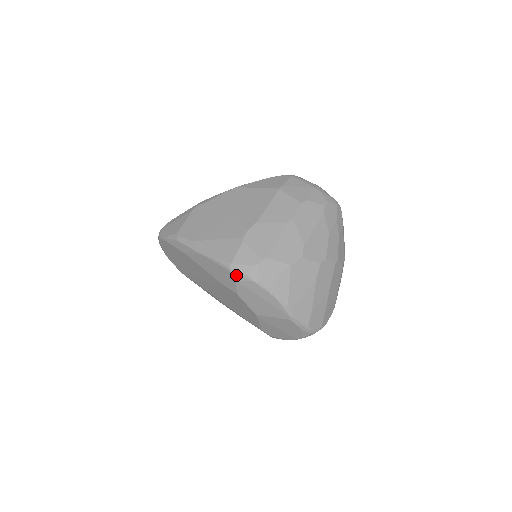
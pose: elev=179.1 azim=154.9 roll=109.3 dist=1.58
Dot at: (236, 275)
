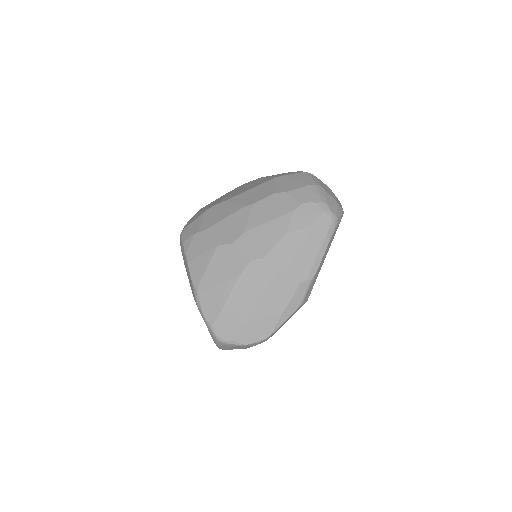
Dot at: (181, 242)
